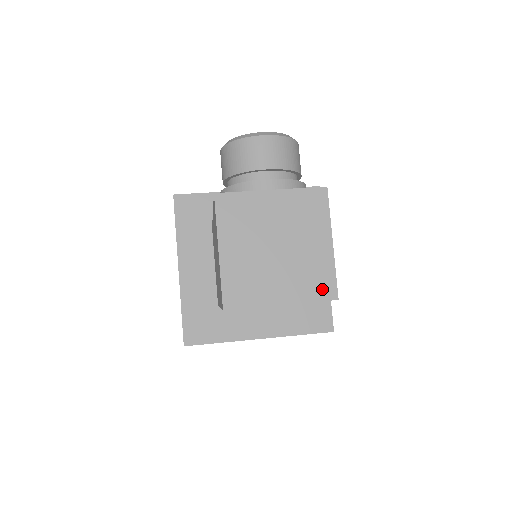
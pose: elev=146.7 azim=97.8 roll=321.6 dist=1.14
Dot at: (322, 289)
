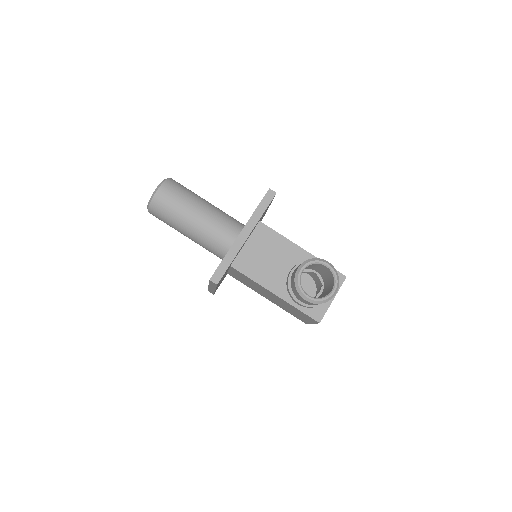
Dot at: occluded
